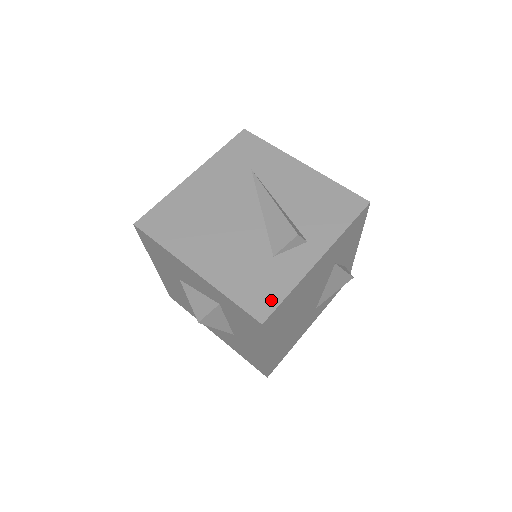
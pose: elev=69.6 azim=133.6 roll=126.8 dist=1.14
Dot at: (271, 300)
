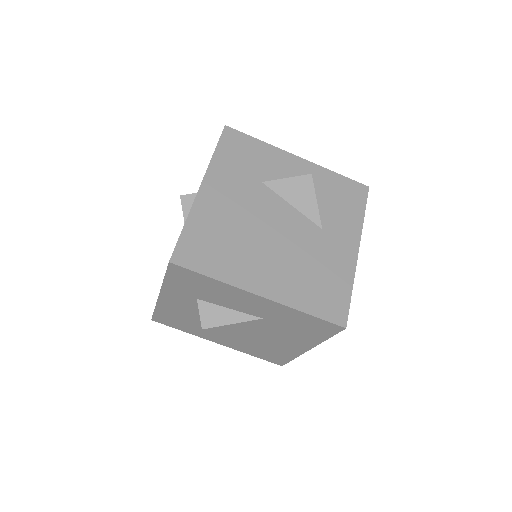
Dot at: occluded
